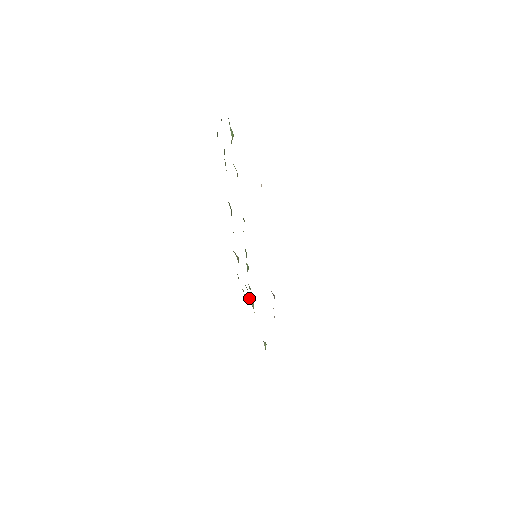
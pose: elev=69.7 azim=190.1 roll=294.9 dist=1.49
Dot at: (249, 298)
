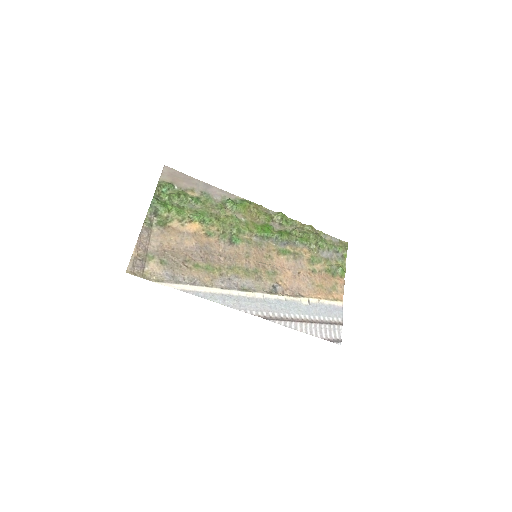
Dot at: (311, 238)
